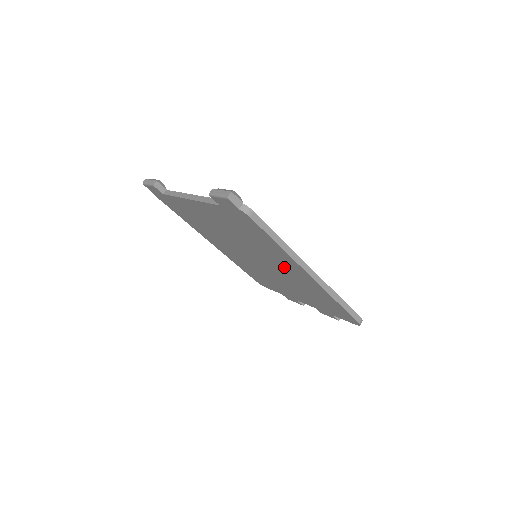
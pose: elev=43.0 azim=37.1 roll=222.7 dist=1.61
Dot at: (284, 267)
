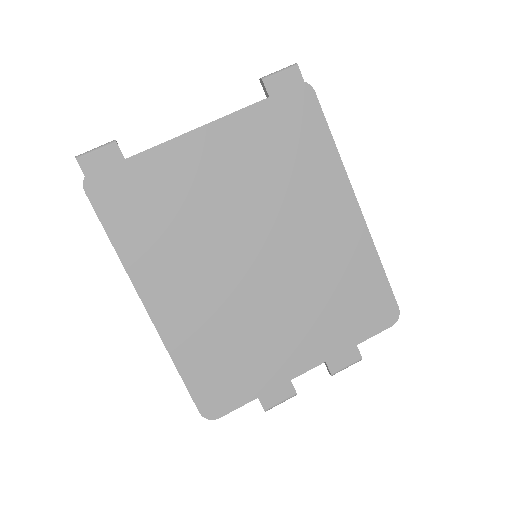
Dot at: (316, 223)
